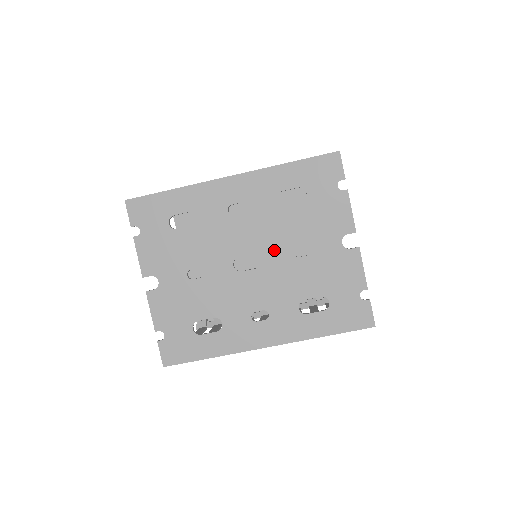
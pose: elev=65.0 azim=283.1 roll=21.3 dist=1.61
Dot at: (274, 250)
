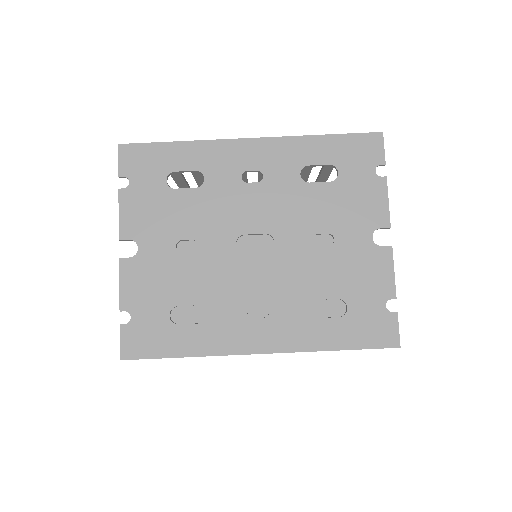
Dot at: (289, 233)
